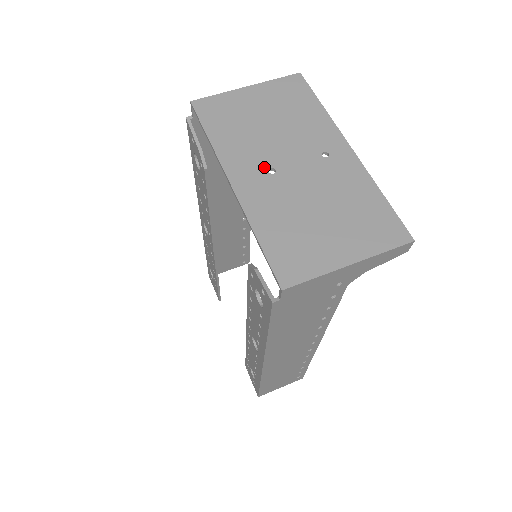
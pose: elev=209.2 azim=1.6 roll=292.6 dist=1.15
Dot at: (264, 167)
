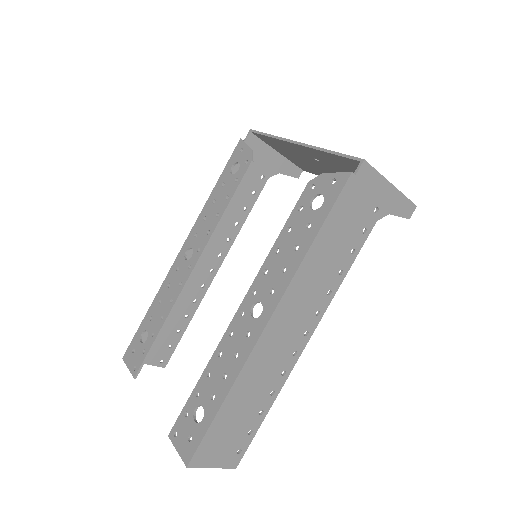
Dot at: occluded
